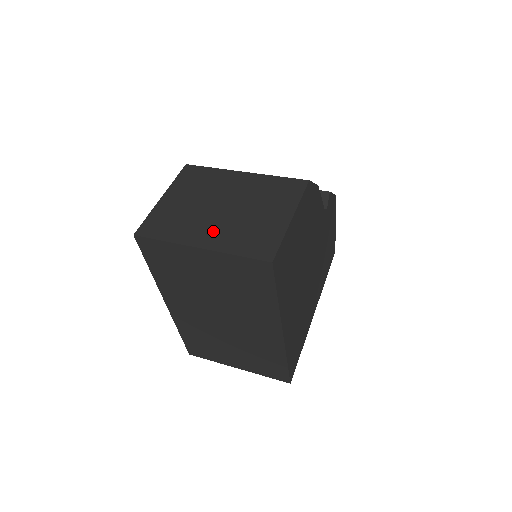
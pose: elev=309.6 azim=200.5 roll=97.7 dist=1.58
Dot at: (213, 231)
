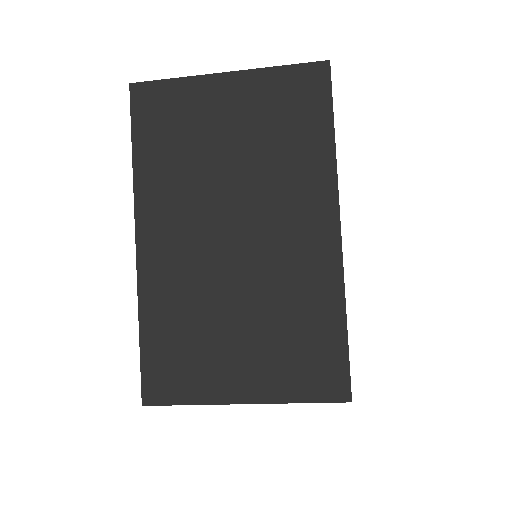
Dot at: occluded
